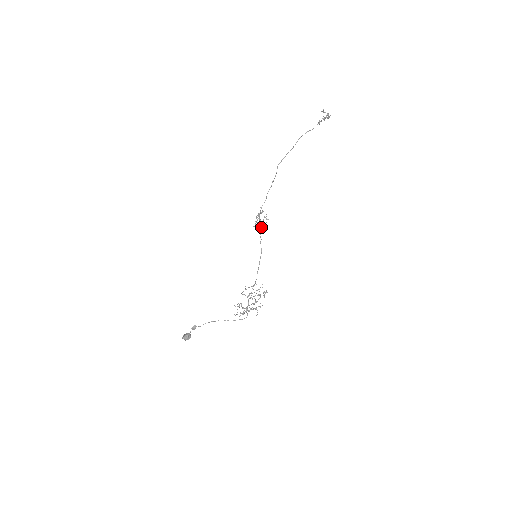
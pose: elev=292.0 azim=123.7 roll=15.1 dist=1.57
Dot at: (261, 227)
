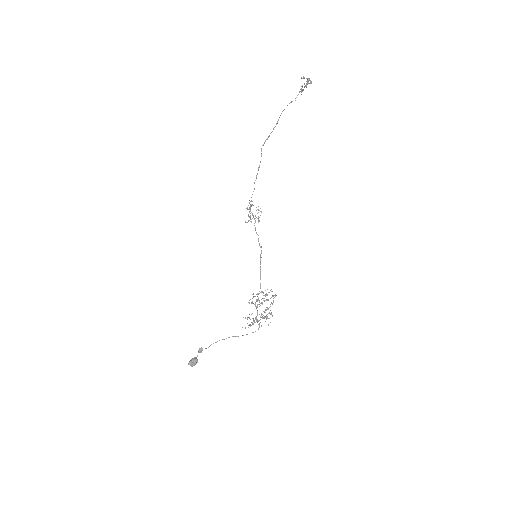
Dot at: (255, 222)
